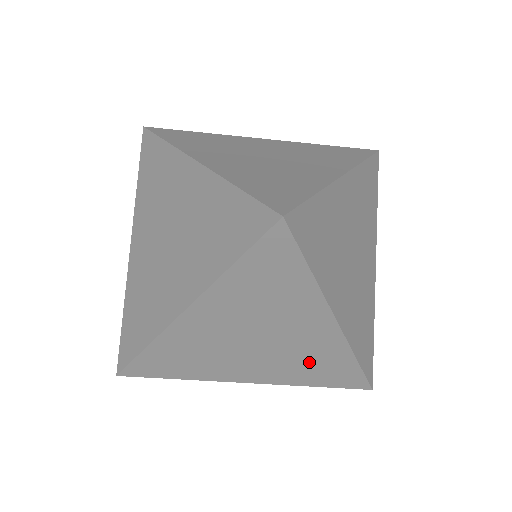
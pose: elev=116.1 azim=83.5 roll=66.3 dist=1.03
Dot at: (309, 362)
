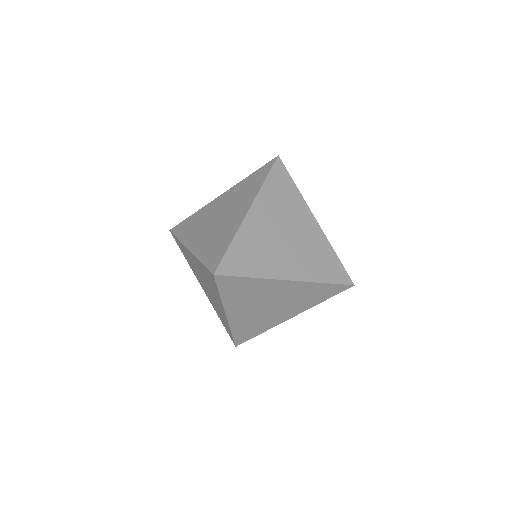
Dot at: occluded
